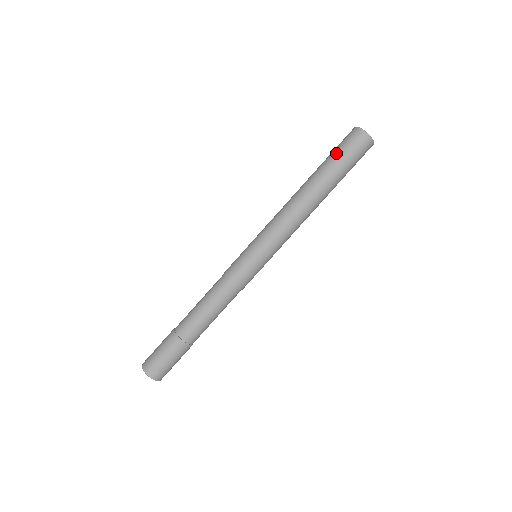
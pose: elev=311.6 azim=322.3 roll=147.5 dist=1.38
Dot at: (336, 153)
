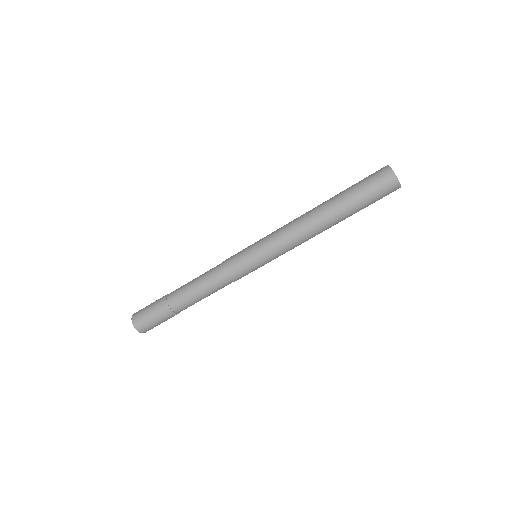
Dot at: occluded
